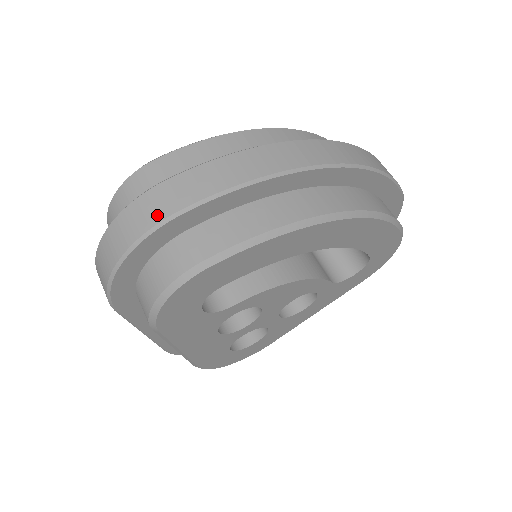
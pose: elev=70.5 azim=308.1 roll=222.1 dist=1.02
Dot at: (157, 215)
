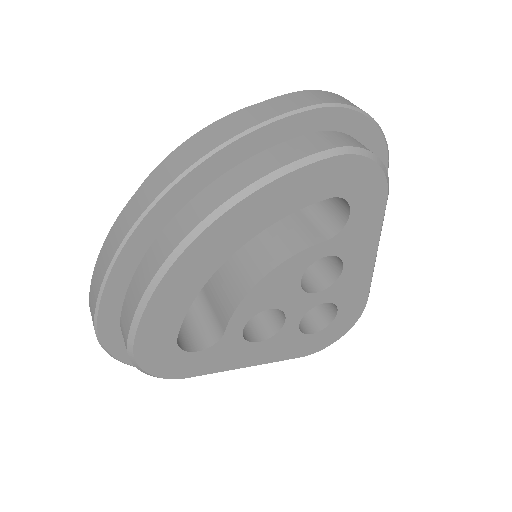
Dot at: occluded
